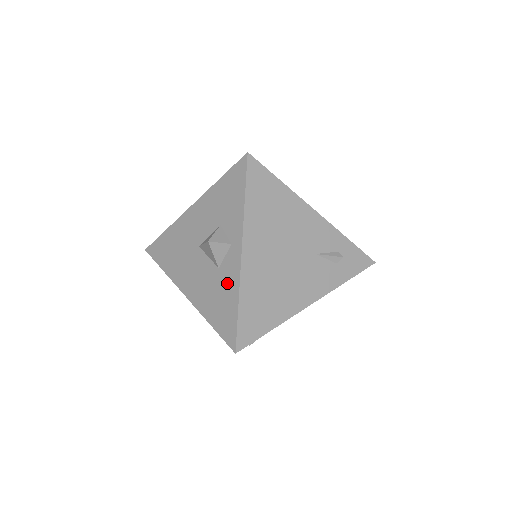
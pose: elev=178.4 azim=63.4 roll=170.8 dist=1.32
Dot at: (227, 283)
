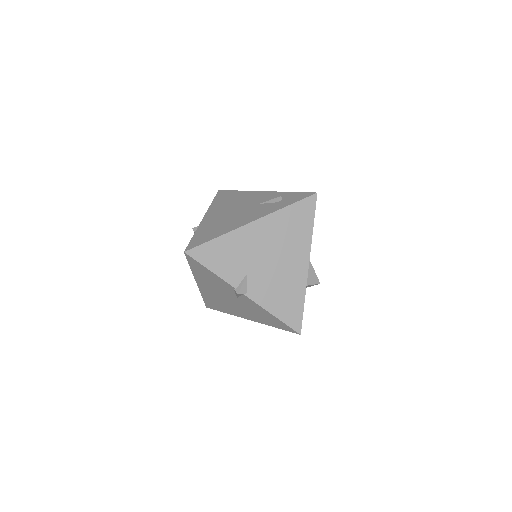
Dot at: occluded
